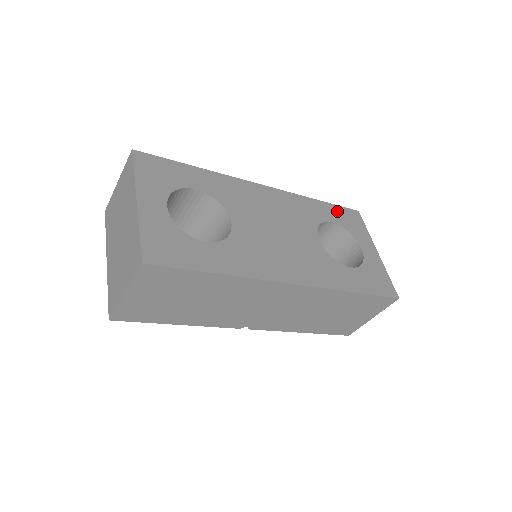
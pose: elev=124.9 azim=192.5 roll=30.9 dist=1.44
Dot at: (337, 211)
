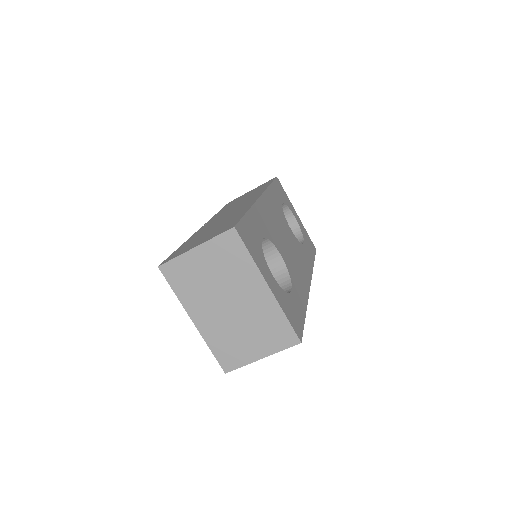
Dot at: (277, 188)
